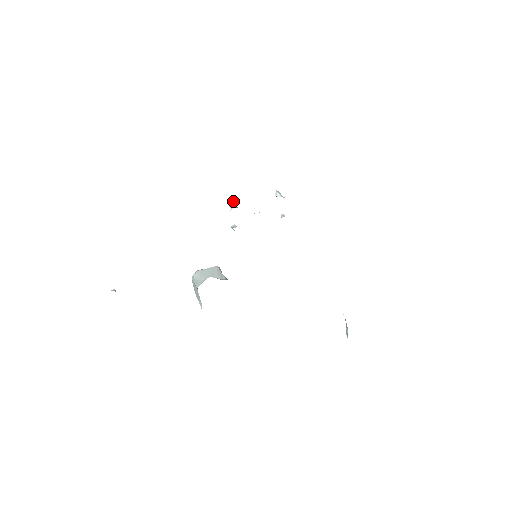
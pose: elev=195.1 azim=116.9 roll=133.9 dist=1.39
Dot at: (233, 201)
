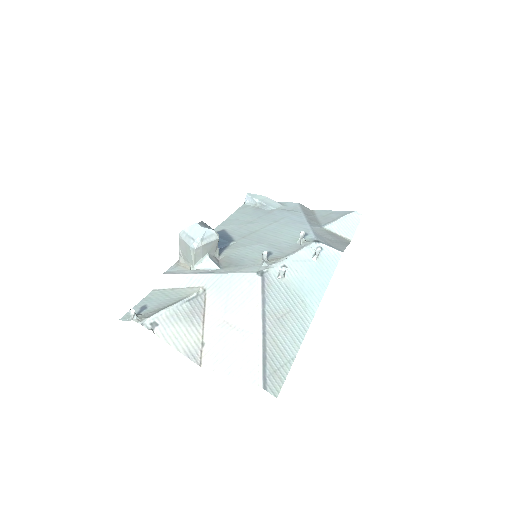
Dot at: occluded
